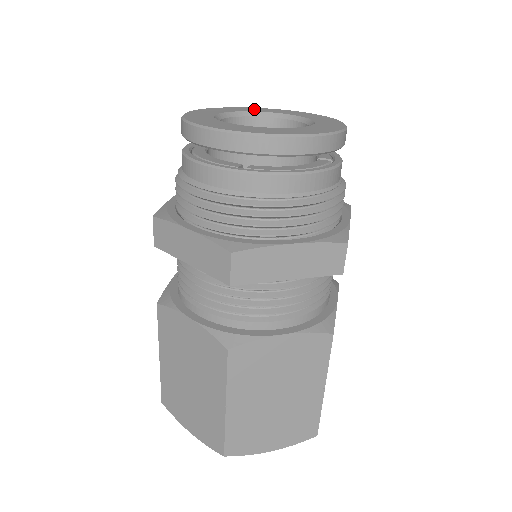
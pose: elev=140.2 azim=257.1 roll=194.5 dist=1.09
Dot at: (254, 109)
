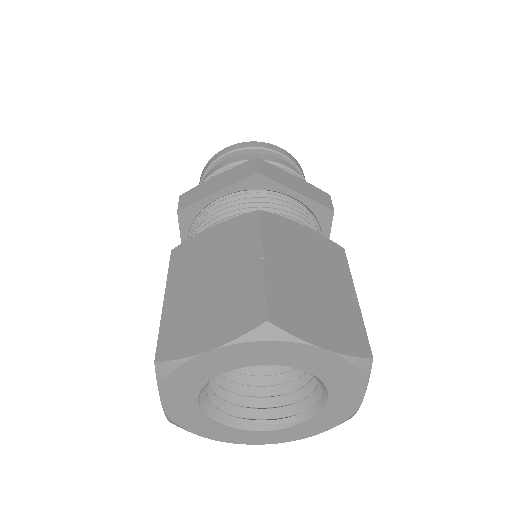
Dot at: occluded
